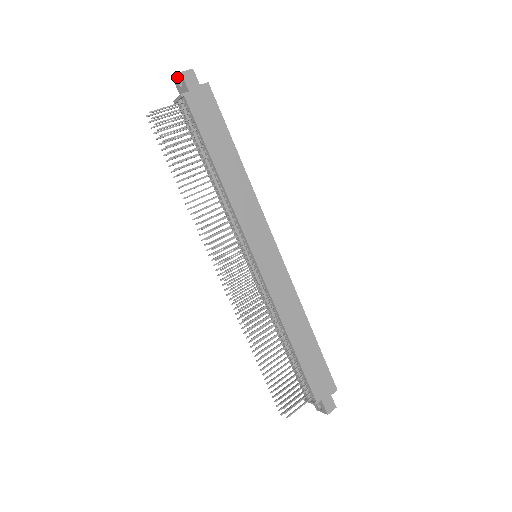
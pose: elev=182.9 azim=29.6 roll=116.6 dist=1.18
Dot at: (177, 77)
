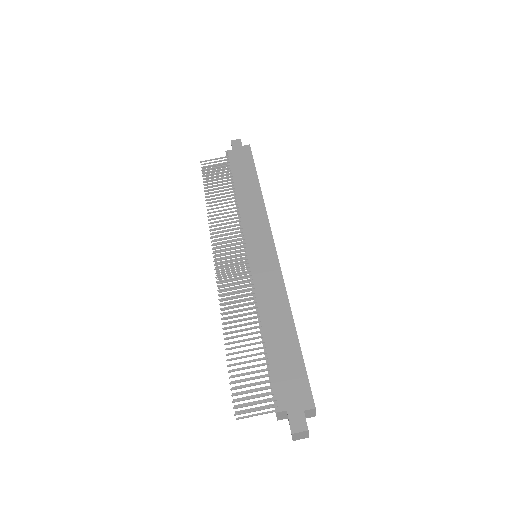
Dot at: occluded
